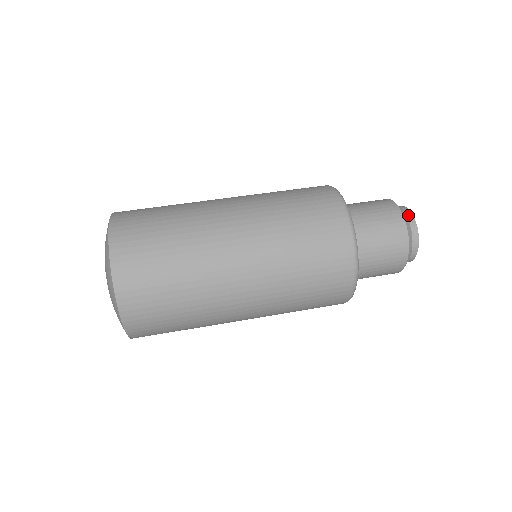
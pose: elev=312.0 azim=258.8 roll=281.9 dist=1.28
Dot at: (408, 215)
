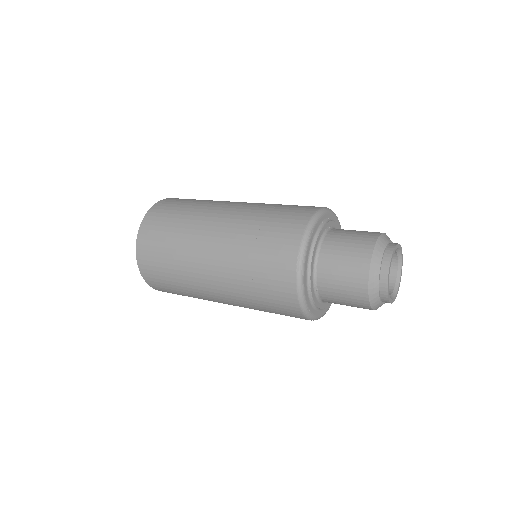
Dot at: (394, 243)
